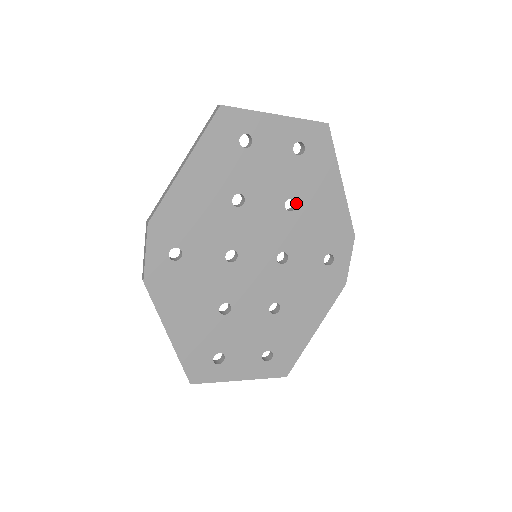
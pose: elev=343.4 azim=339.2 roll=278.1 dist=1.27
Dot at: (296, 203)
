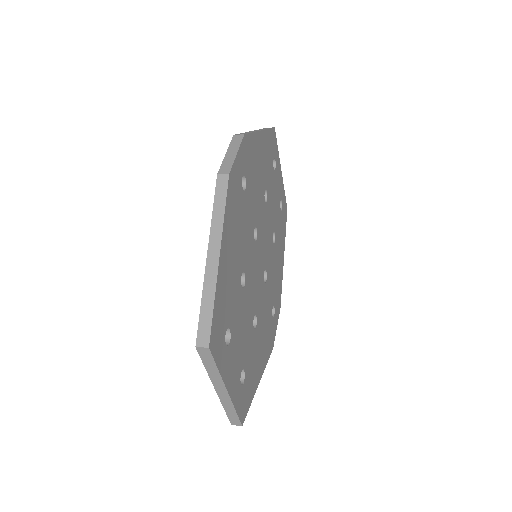
Dot at: (275, 240)
